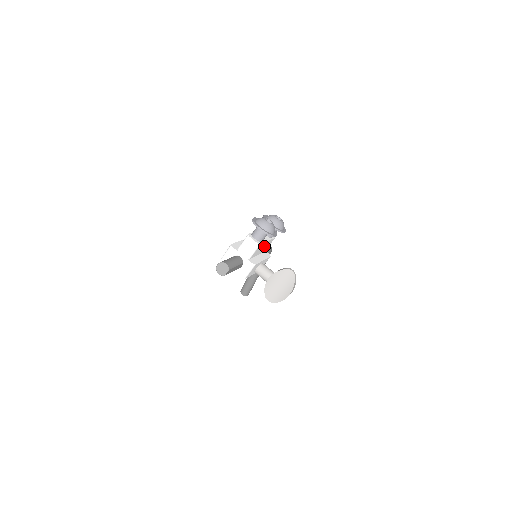
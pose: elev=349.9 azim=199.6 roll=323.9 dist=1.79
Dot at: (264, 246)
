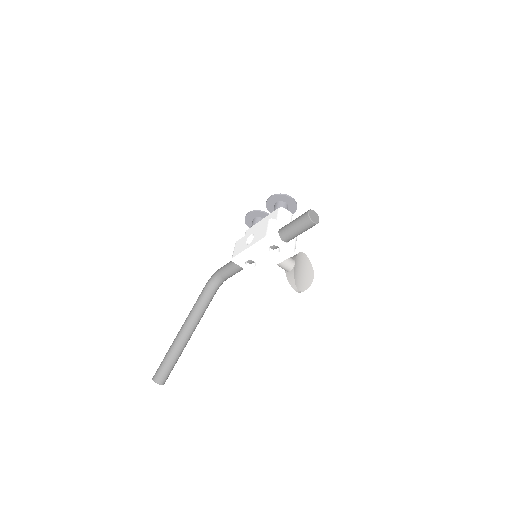
Dot at: occluded
